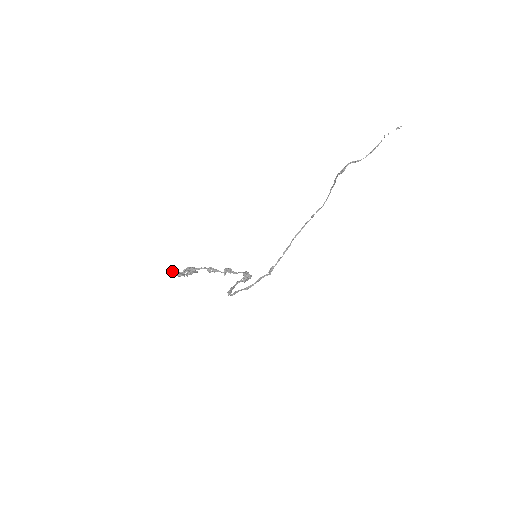
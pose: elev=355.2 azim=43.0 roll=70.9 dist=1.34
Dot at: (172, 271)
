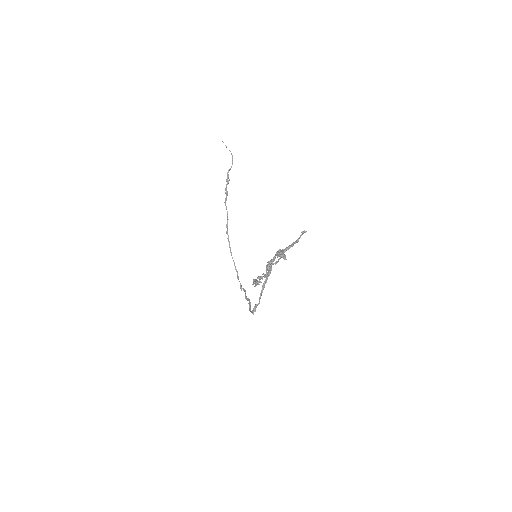
Dot at: (260, 277)
